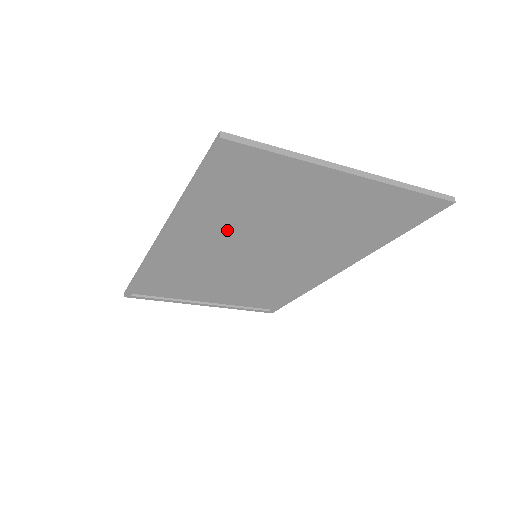
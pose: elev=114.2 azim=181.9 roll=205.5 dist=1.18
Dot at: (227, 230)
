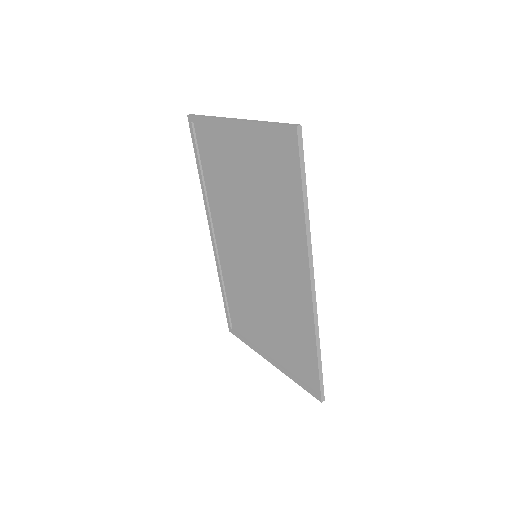
Dot at: (228, 214)
